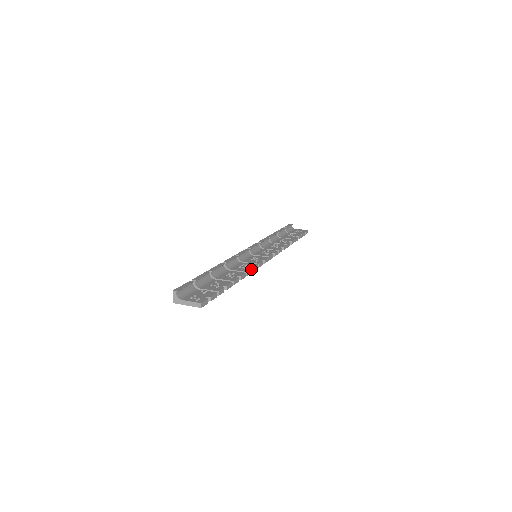
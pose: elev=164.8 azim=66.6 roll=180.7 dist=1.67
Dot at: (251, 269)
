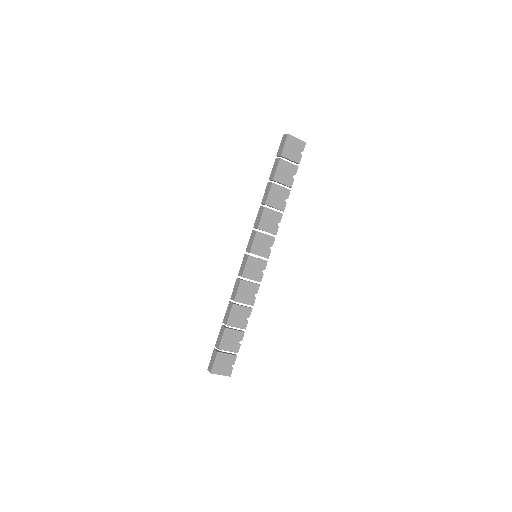
Dot at: (279, 222)
